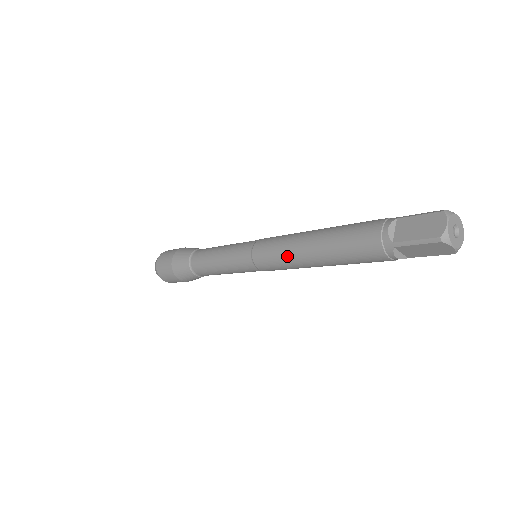
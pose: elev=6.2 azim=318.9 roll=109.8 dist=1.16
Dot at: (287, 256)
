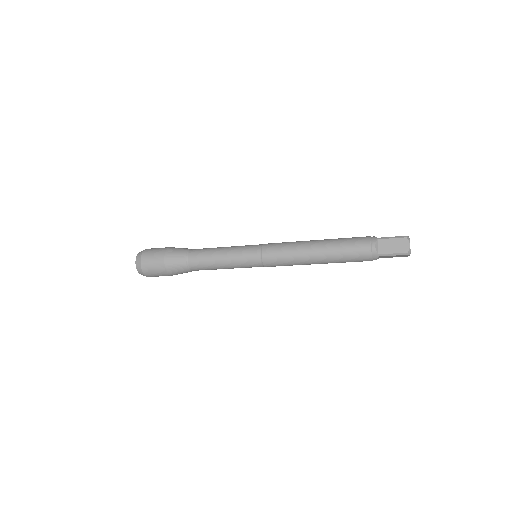
Dot at: (297, 260)
